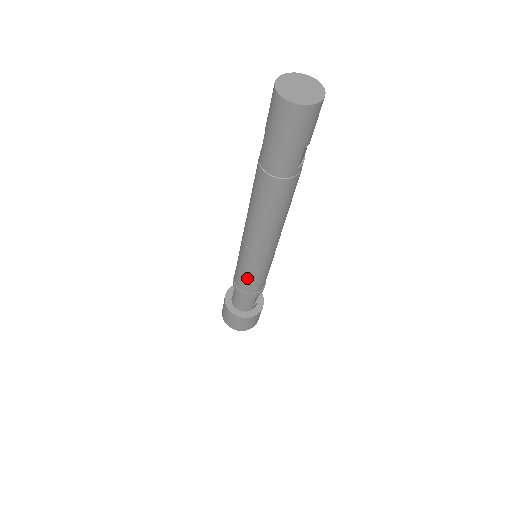
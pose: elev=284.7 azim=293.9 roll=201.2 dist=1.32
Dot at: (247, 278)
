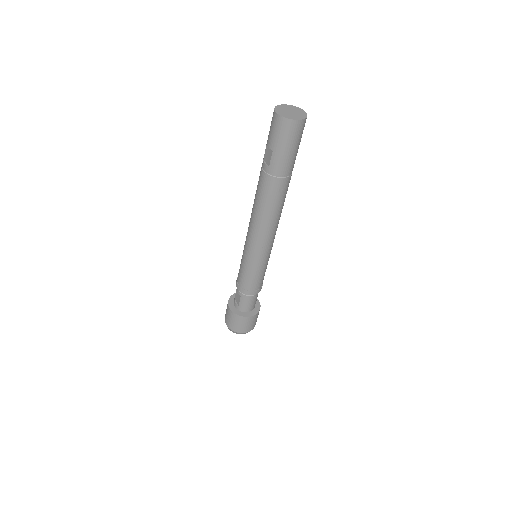
Dot at: (259, 275)
